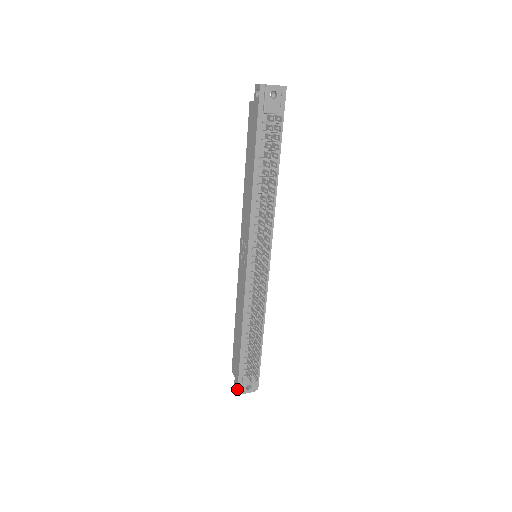
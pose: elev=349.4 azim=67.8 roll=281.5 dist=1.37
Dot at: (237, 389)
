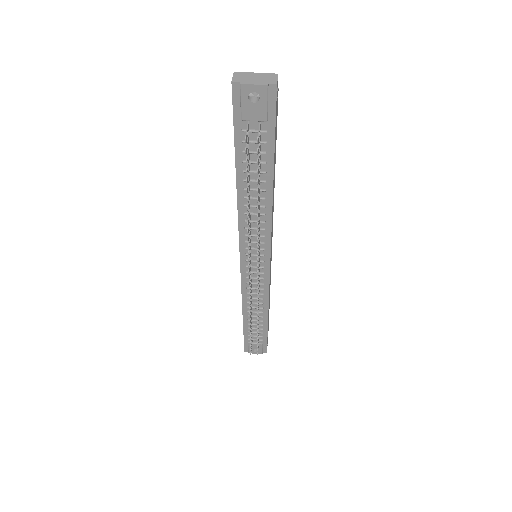
Dot at: (244, 348)
